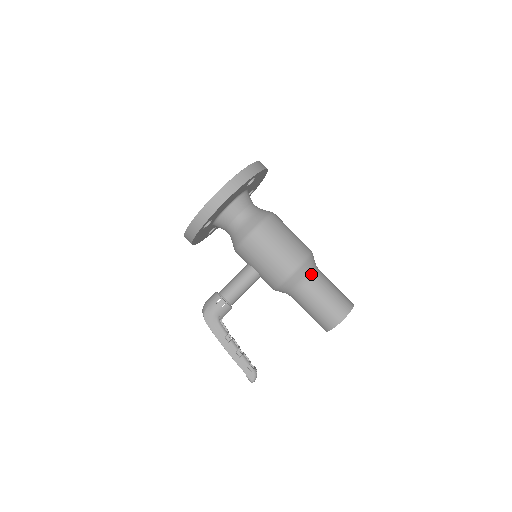
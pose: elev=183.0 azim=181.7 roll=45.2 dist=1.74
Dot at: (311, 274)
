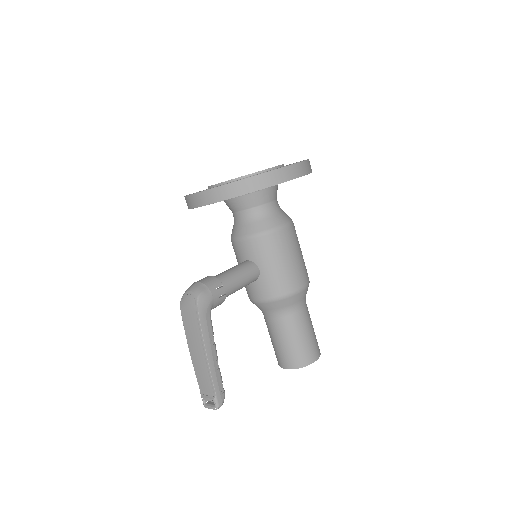
Dot at: (305, 300)
